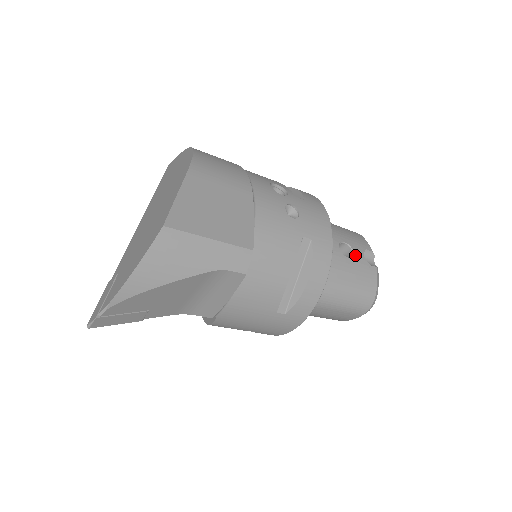
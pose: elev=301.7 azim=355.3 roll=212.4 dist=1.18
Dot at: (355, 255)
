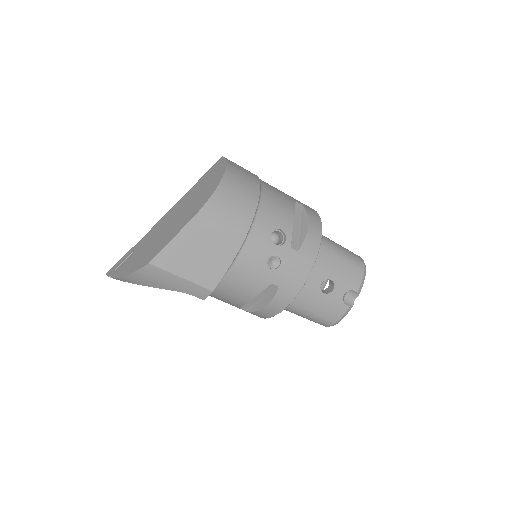
Dot at: (334, 293)
